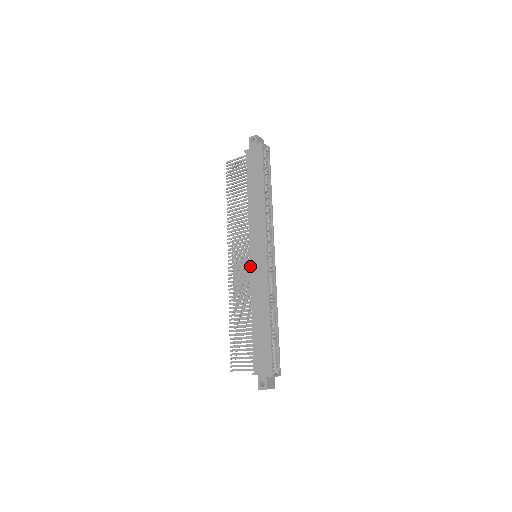
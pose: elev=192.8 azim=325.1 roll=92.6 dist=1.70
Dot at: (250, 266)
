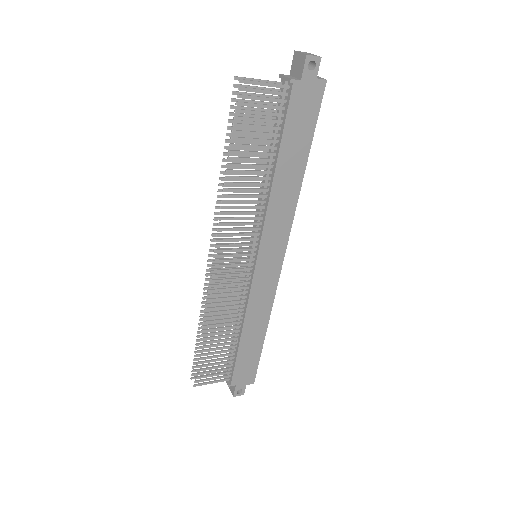
Dot at: (254, 276)
